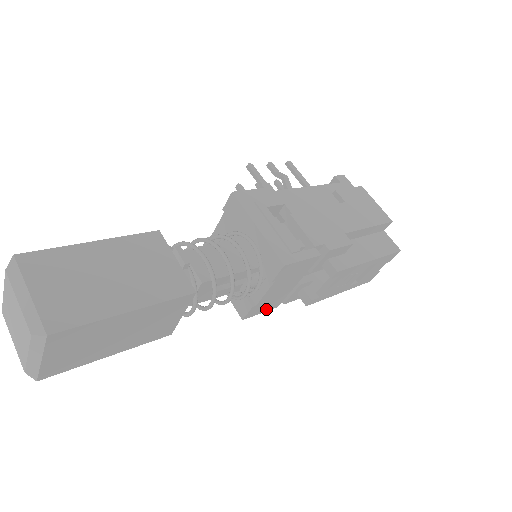
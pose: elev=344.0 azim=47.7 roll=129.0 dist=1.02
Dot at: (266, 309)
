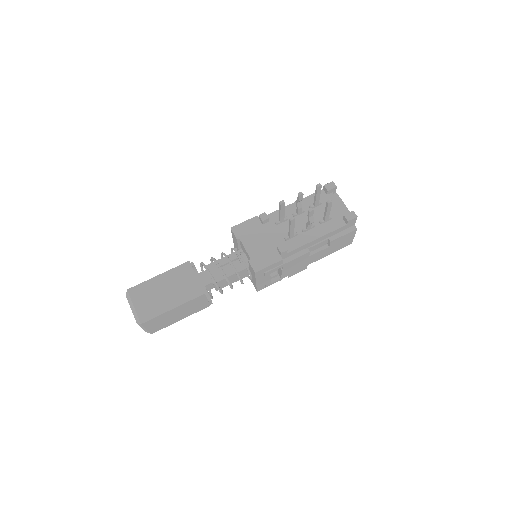
Dot at: occluded
